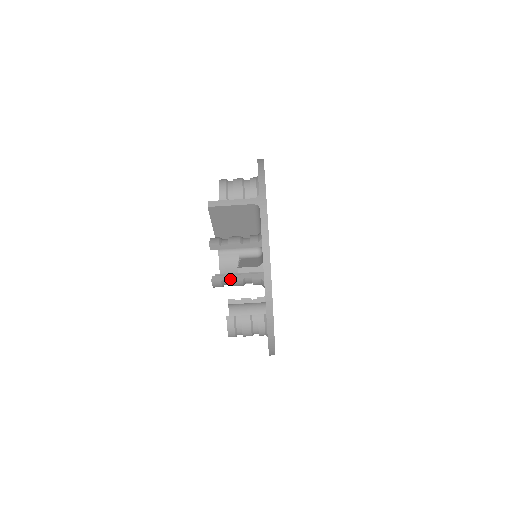
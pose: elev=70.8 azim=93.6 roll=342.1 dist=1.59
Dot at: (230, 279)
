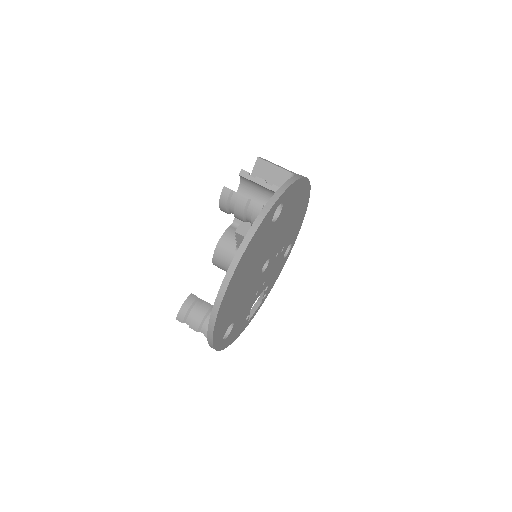
Dot at: (239, 194)
